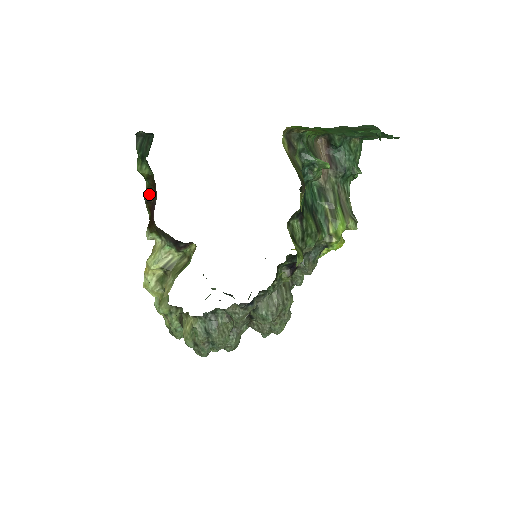
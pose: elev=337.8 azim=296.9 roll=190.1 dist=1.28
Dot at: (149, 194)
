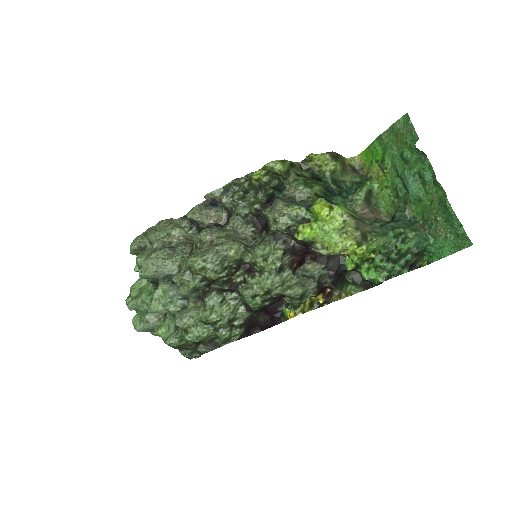
Dot at: occluded
